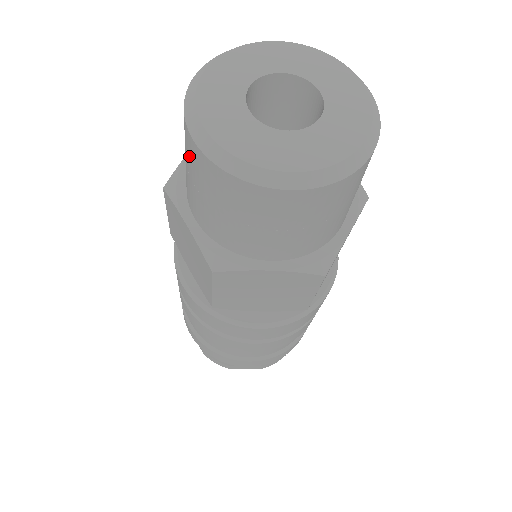
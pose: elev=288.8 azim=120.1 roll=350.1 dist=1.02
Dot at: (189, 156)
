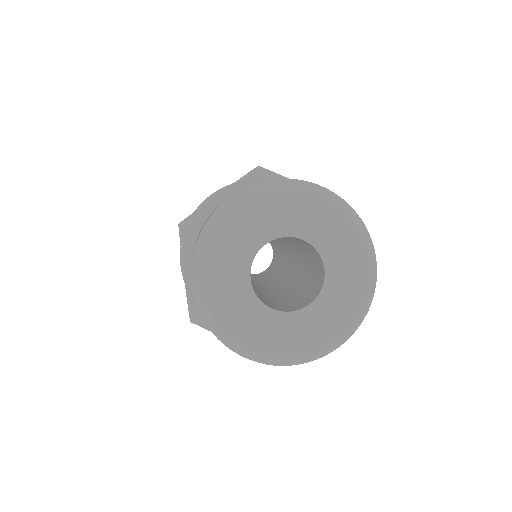
Dot at: occluded
